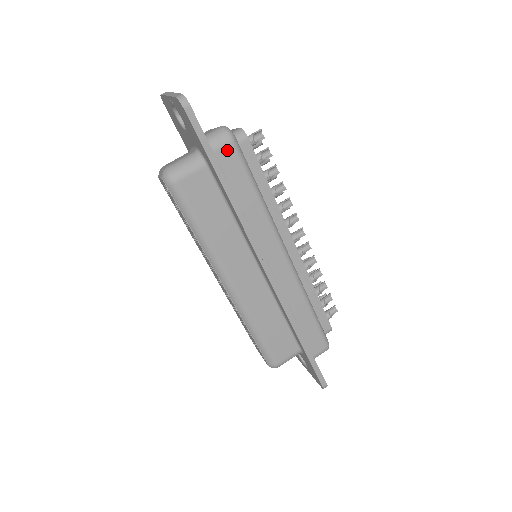
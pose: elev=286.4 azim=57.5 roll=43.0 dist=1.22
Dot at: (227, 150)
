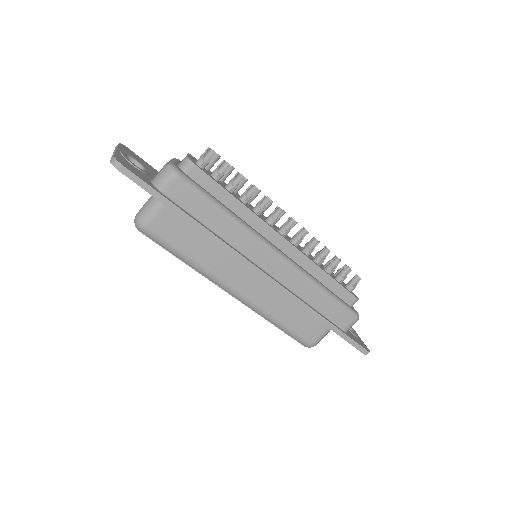
Dot at: (176, 186)
